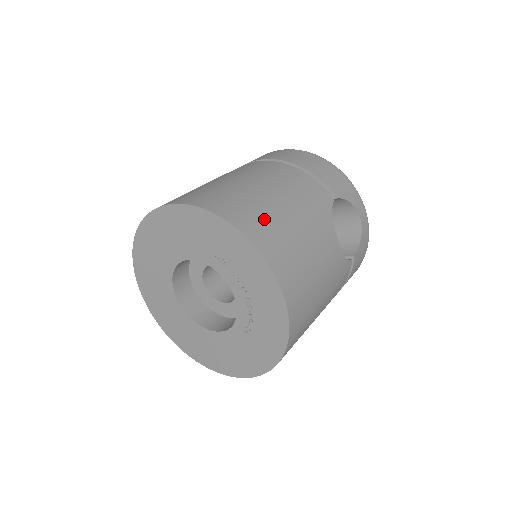
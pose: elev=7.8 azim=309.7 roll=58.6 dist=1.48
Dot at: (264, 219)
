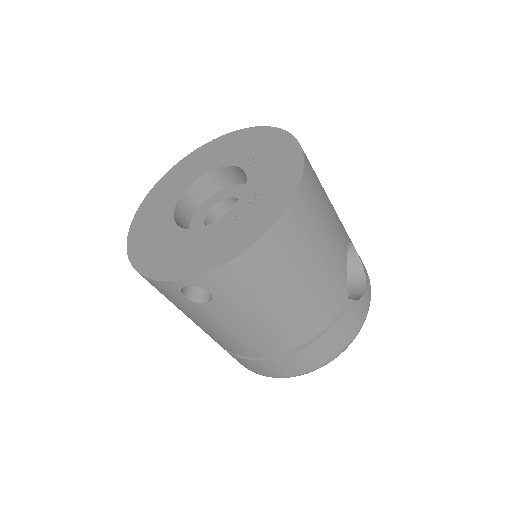
Dot at: occluded
